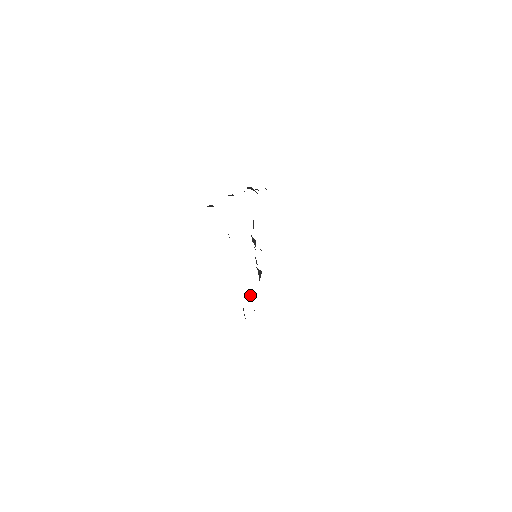
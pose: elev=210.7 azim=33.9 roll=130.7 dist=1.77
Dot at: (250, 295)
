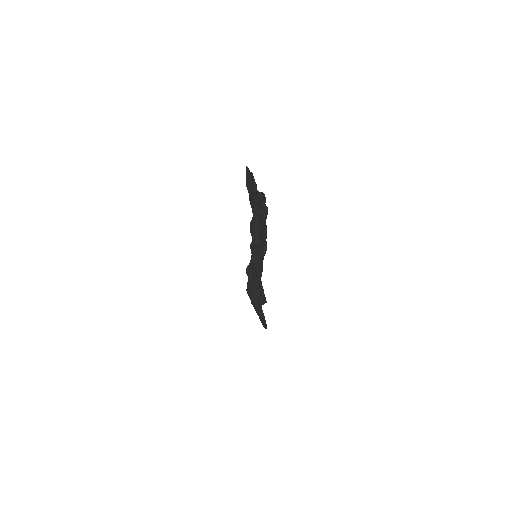
Dot at: (257, 233)
